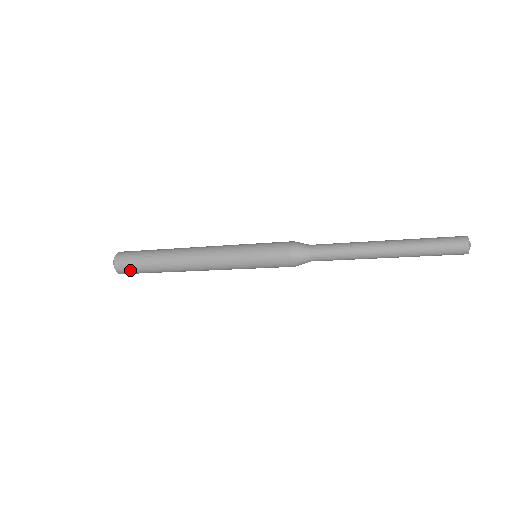
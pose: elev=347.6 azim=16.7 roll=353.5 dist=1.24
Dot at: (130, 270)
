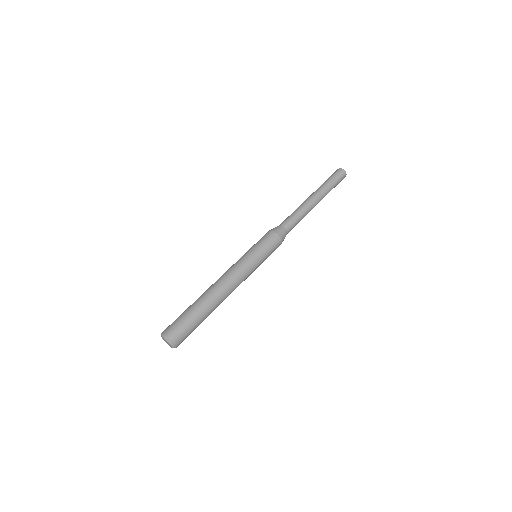
Dot at: (179, 329)
